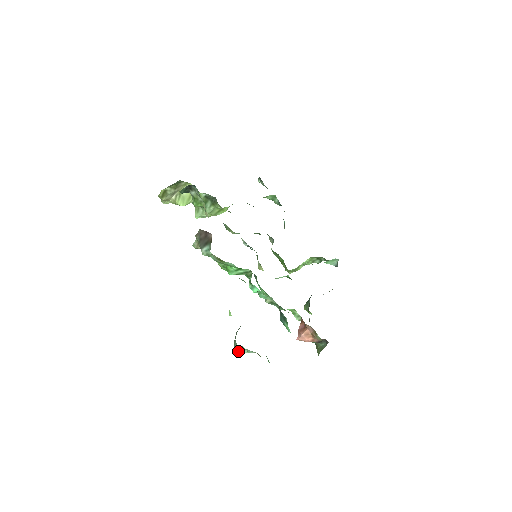
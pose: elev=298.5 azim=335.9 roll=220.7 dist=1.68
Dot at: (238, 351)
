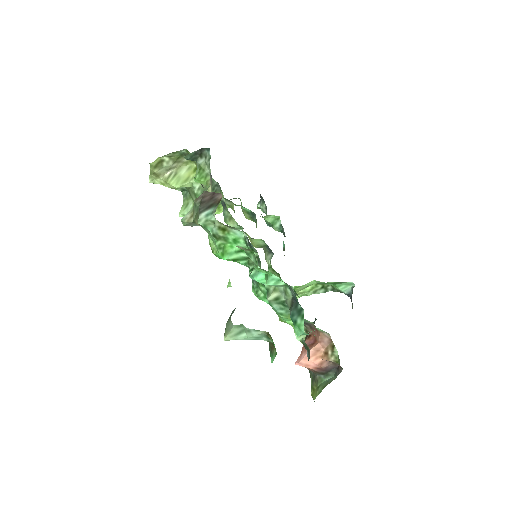
Dot at: (230, 335)
